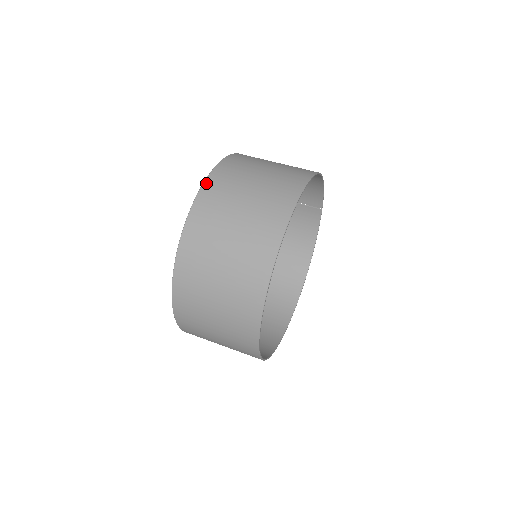
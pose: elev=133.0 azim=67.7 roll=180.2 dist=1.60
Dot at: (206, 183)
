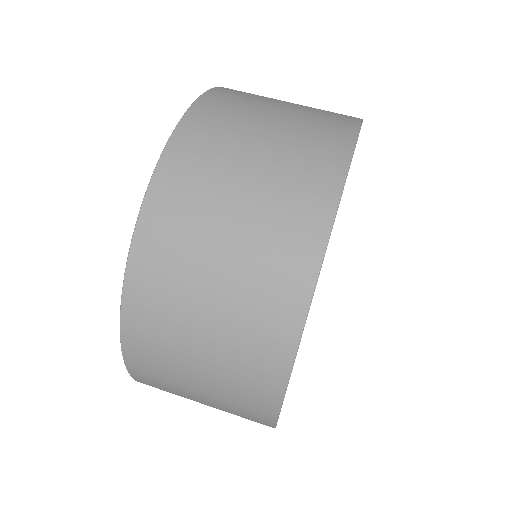
Dot at: (206, 95)
